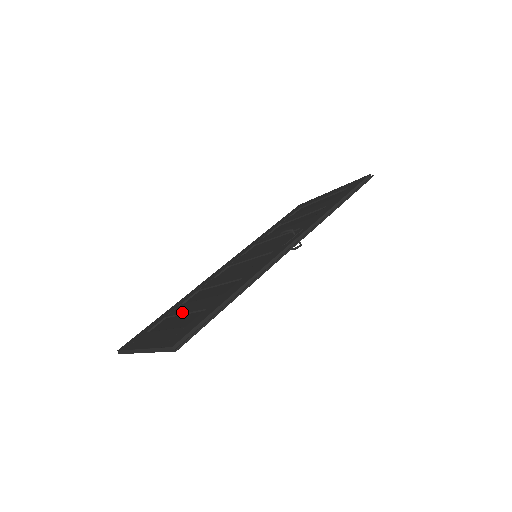
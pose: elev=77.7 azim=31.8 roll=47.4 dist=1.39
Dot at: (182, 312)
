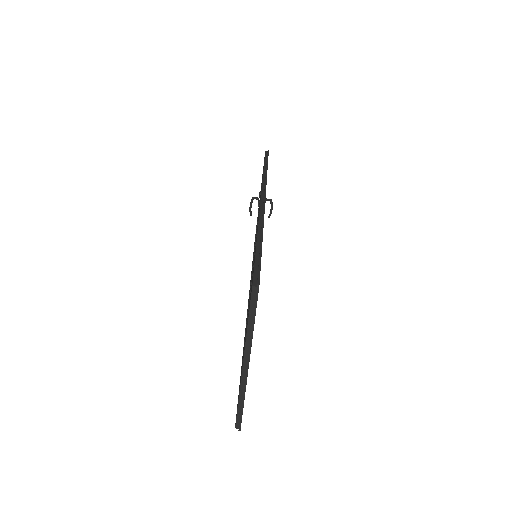
Dot at: occluded
